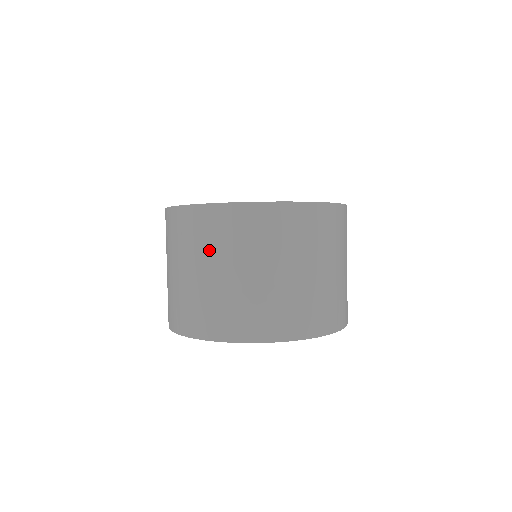
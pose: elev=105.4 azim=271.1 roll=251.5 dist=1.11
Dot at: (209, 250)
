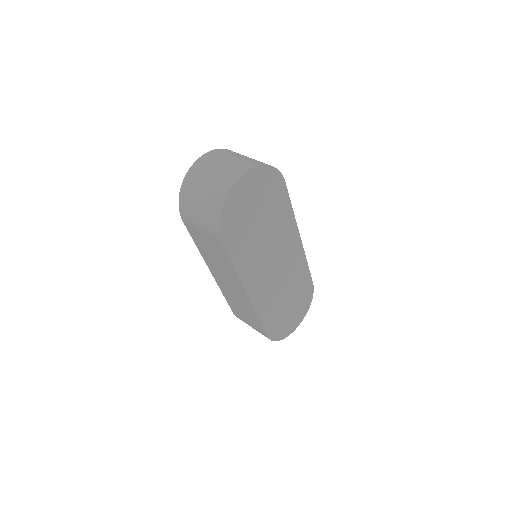
Dot at: (199, 181)
